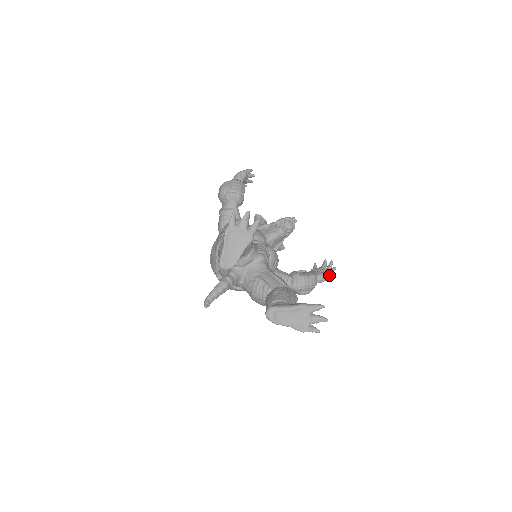
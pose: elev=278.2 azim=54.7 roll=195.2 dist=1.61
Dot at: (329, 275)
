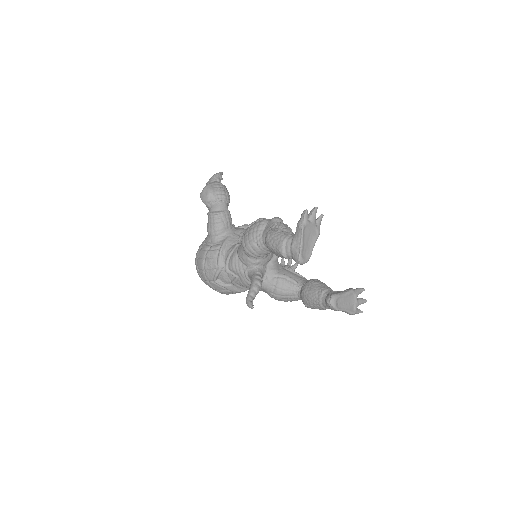
Dot at: (294, 270)
